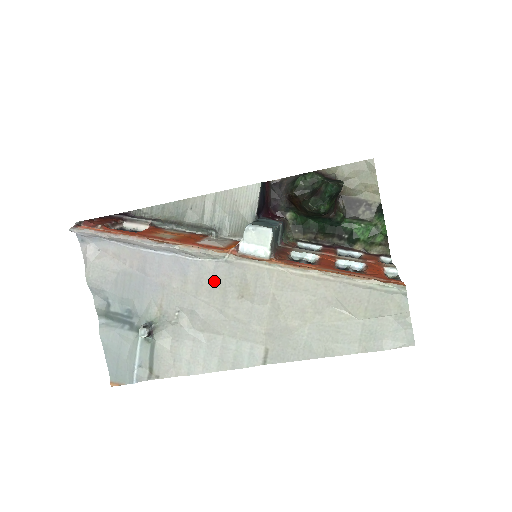
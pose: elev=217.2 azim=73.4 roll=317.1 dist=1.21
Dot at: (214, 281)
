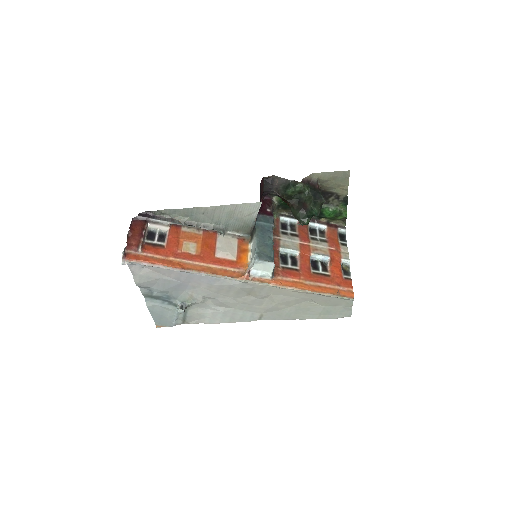
Dot at: (231, 288)
